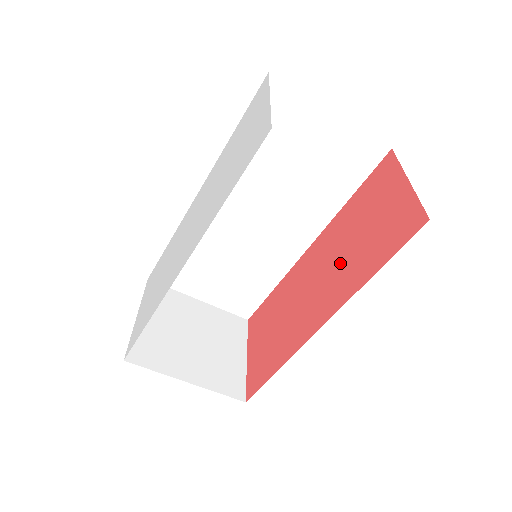
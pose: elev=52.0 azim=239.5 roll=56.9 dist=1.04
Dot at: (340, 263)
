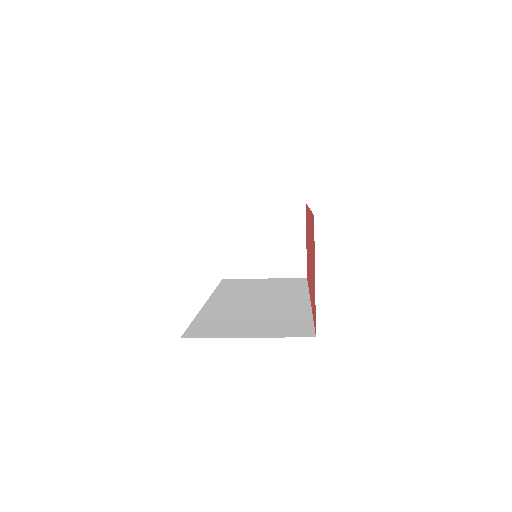
Dot at: occluded
